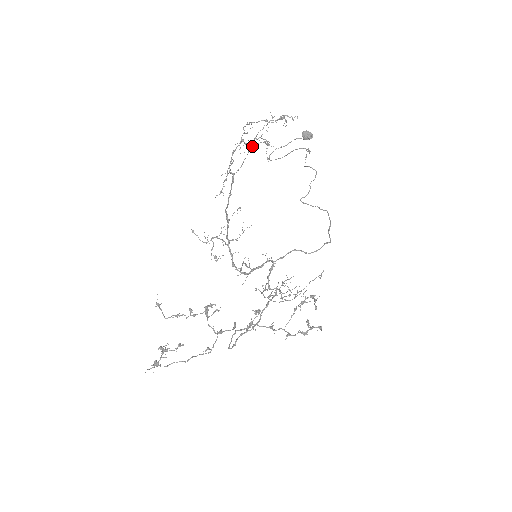
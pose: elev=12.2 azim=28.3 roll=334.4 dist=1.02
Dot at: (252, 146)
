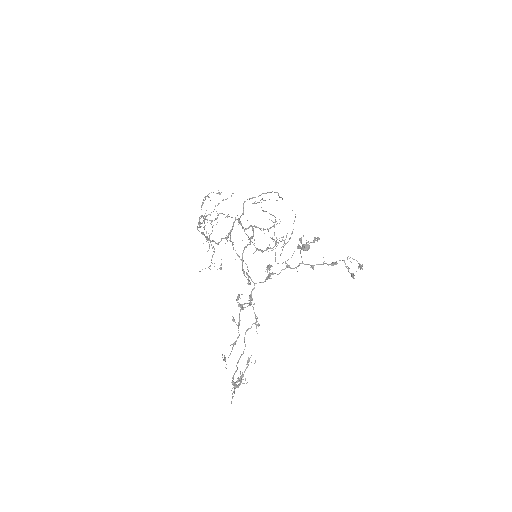
Dot at: occluded
